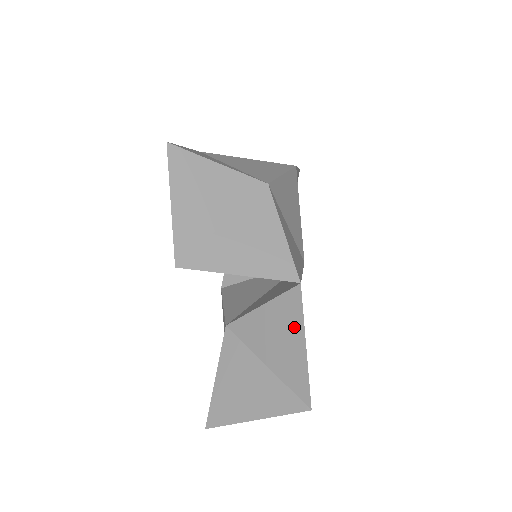
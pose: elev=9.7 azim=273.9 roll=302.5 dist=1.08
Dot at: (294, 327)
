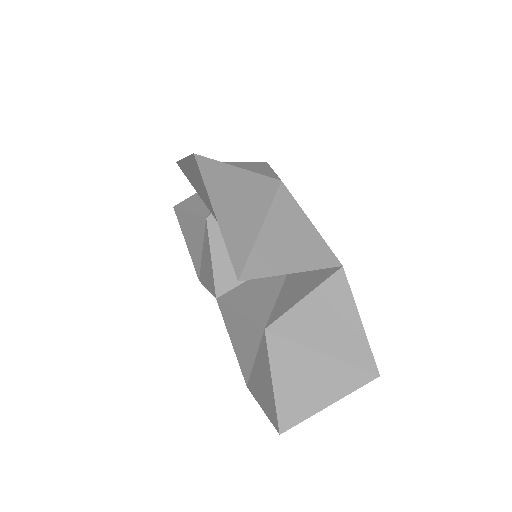
Dot at: (345, 308)
